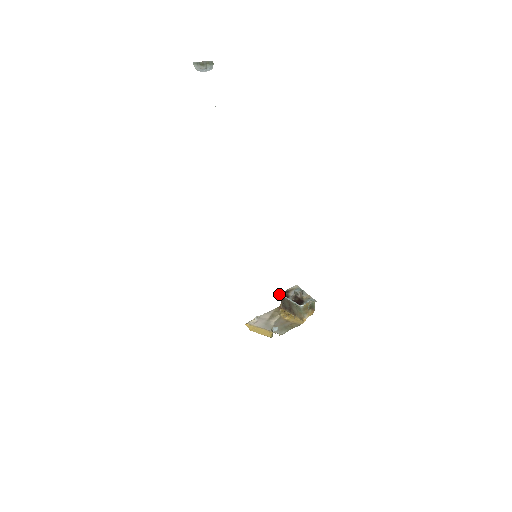
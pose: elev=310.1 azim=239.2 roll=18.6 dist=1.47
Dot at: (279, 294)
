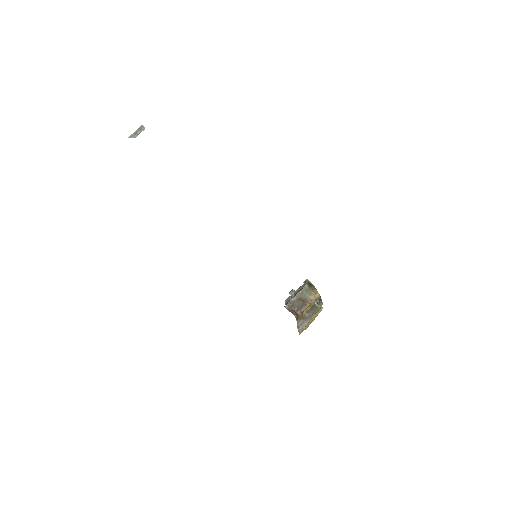
Dot at: (287, 305)
